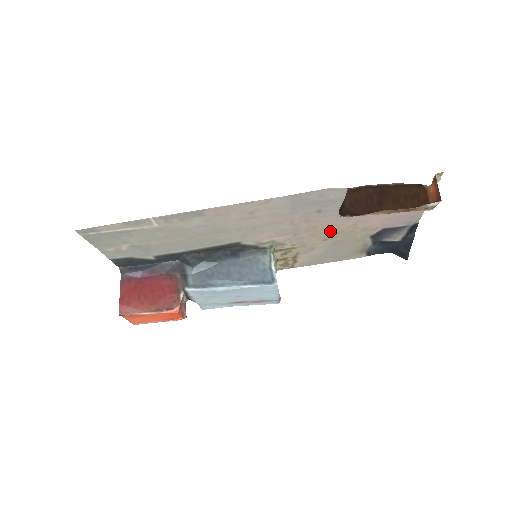
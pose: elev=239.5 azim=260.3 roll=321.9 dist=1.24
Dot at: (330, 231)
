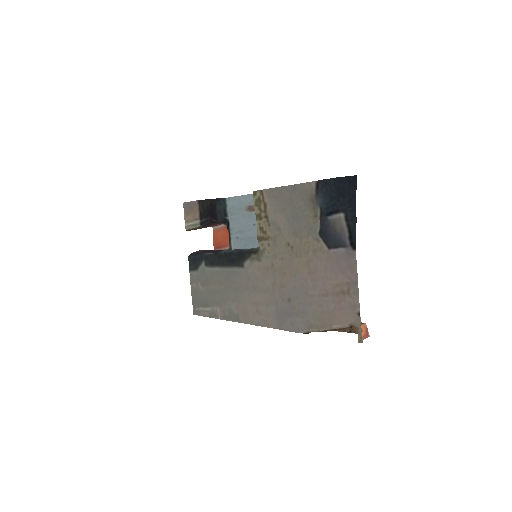
Dot at: (292, 261)
